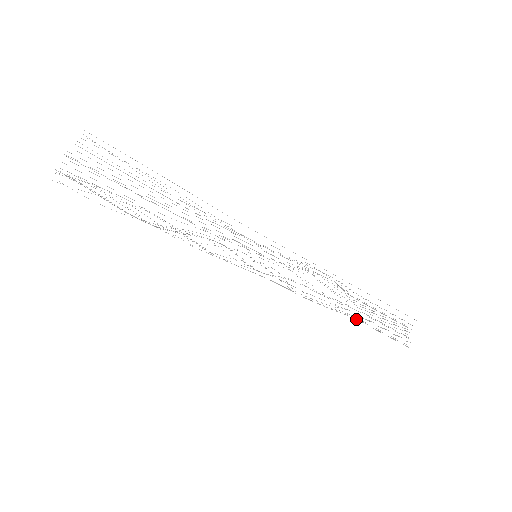
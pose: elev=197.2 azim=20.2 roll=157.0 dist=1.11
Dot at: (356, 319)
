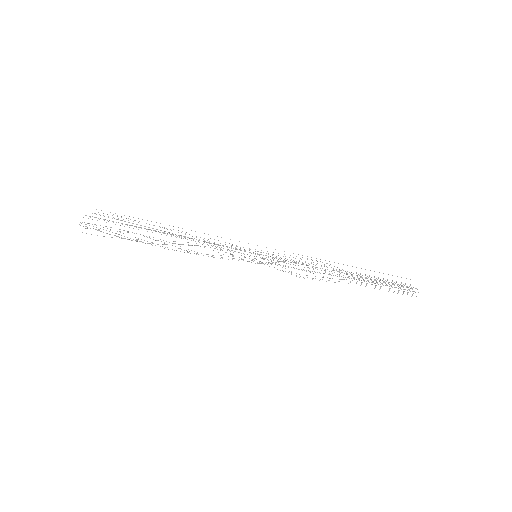
Dot at: (361, 280)
